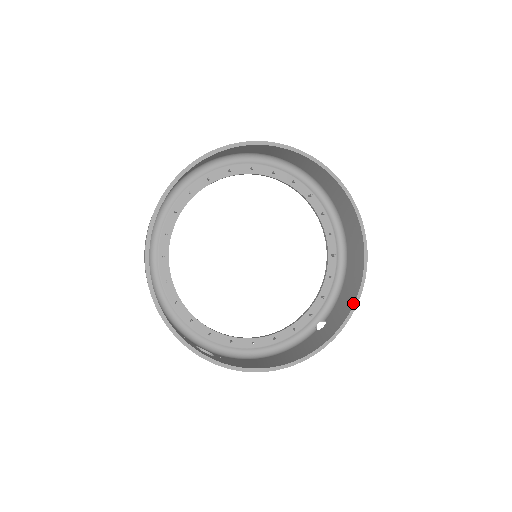
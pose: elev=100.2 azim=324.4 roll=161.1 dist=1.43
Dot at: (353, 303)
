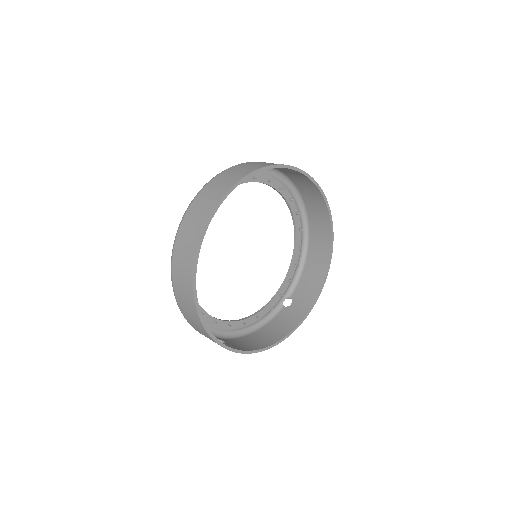
Dot at: (320, 288)
